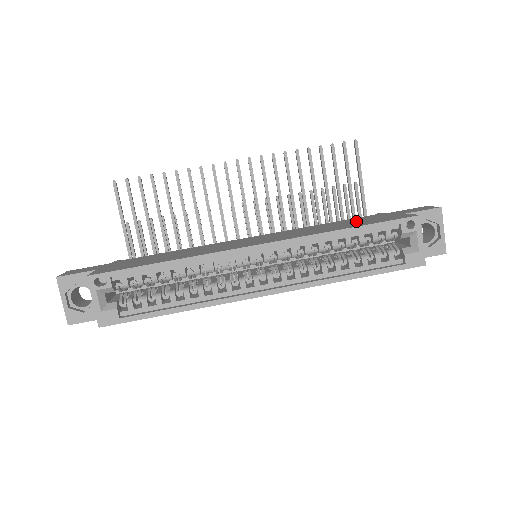
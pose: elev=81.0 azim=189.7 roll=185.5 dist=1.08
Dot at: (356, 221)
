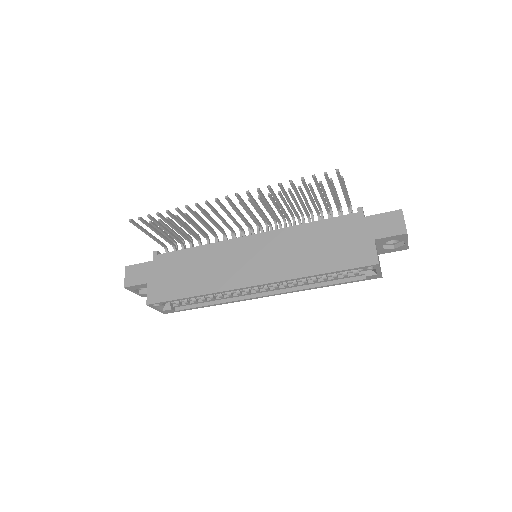
Dot at: (333, 241)
